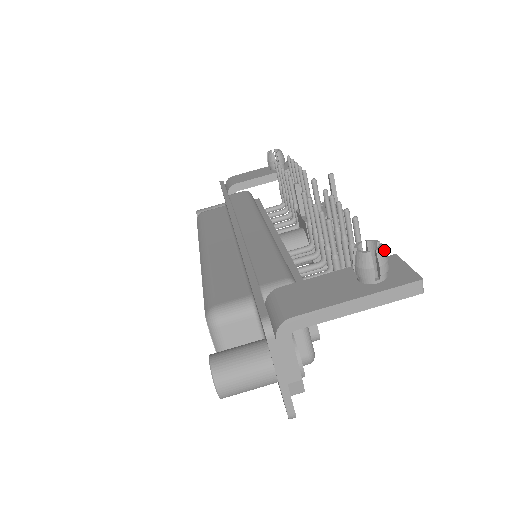
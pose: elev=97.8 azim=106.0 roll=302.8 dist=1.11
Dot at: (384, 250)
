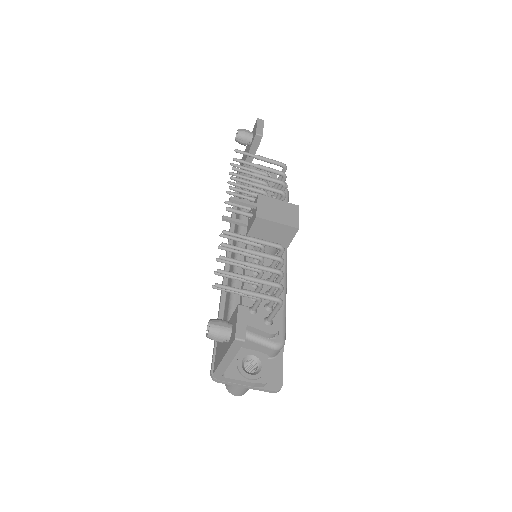
Dot at: (213, 329)
